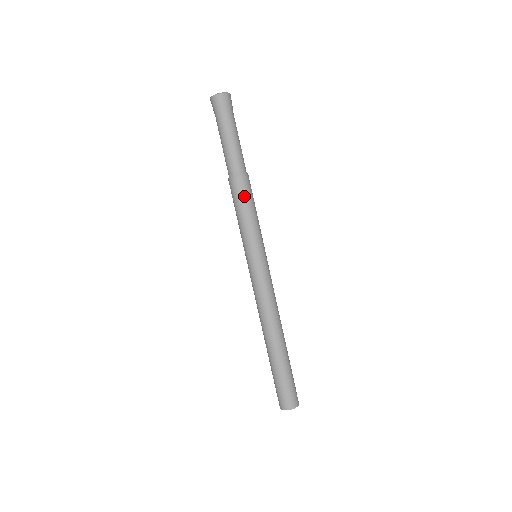
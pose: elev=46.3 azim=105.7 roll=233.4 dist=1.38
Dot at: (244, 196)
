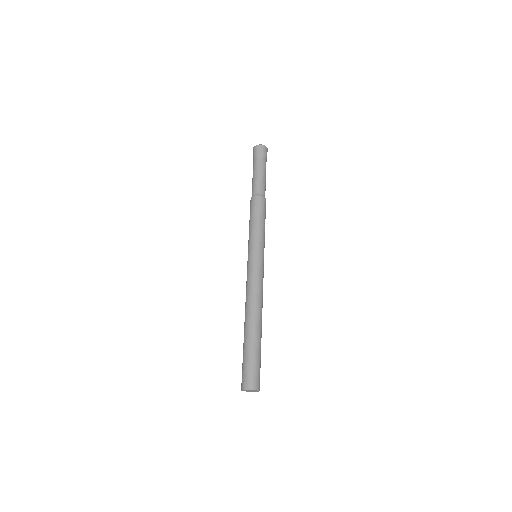
Dot at: (263, 210)
